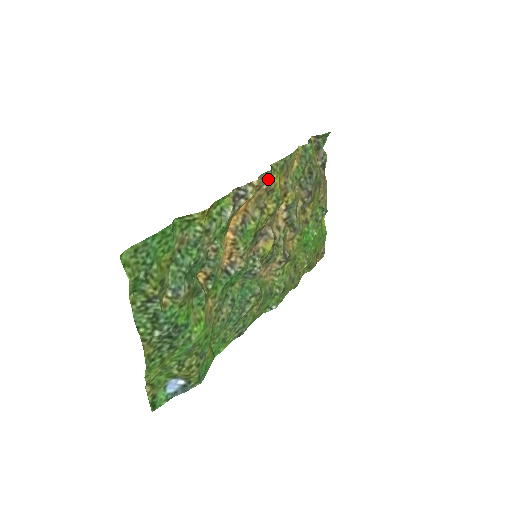
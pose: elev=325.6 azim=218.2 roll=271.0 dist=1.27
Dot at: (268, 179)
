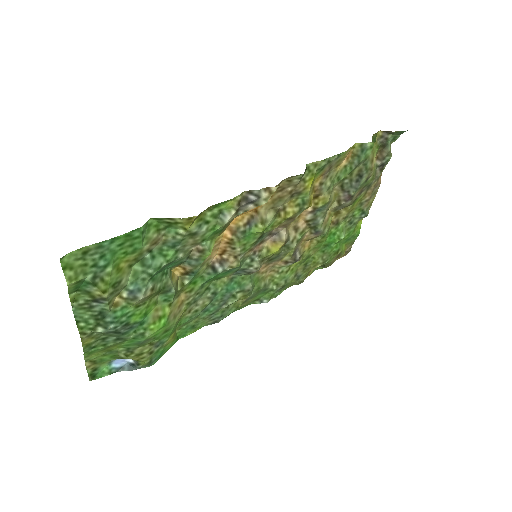
Dot at: (296, 182)
